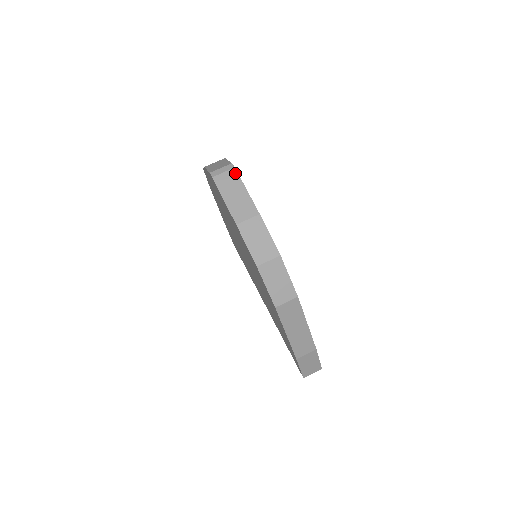
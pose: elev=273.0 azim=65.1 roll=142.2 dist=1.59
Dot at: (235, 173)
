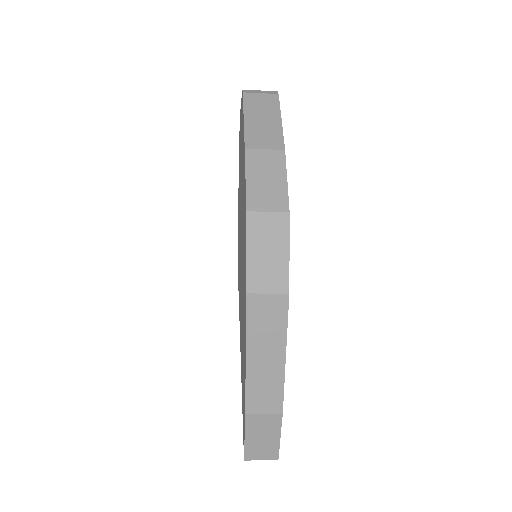
Dot at: (276, 99)
